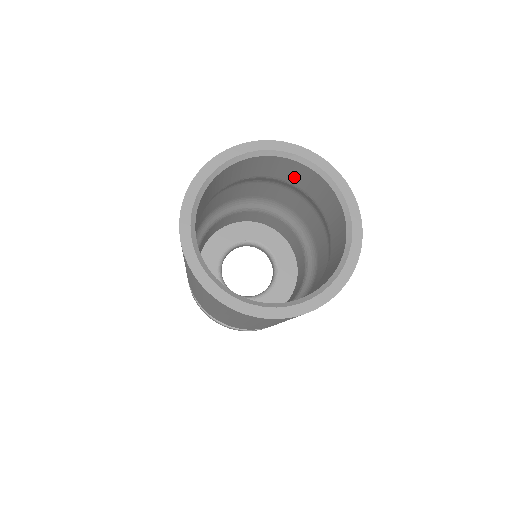
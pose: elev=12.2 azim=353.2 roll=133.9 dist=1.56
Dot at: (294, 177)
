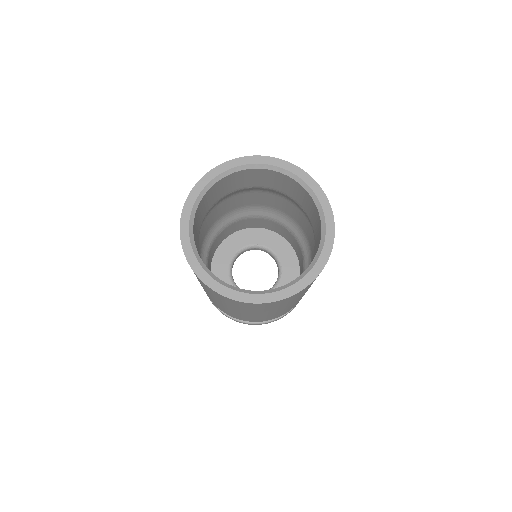
Dot at: (289, 190)
